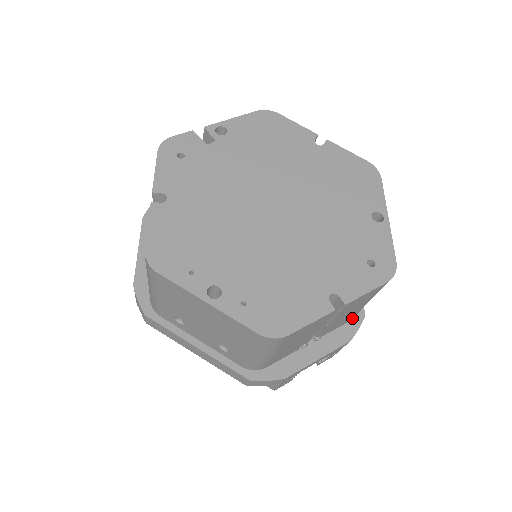
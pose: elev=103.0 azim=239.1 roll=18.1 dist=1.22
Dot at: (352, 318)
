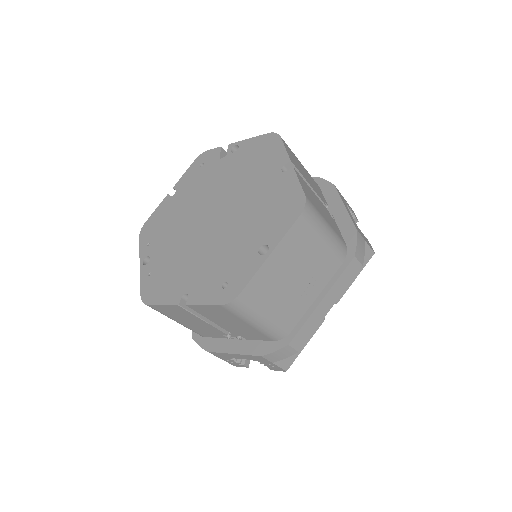
Dot at: (274, 339)
